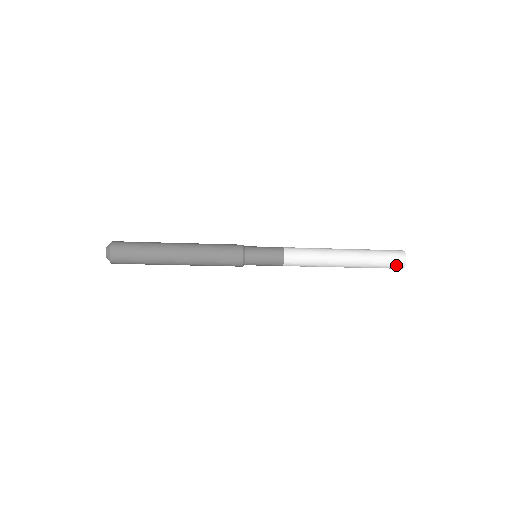
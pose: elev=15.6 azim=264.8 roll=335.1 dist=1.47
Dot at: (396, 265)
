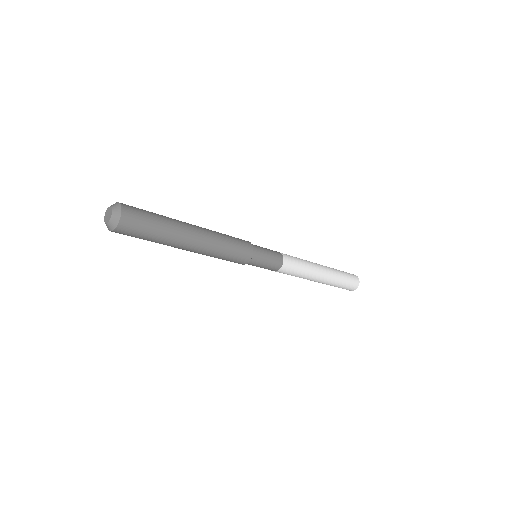
Dot at: (349, 289)
